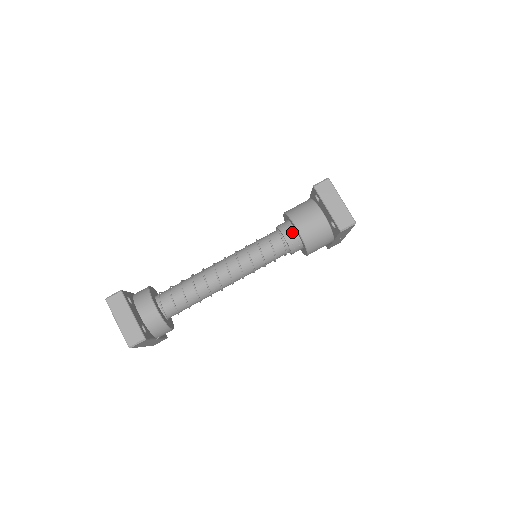
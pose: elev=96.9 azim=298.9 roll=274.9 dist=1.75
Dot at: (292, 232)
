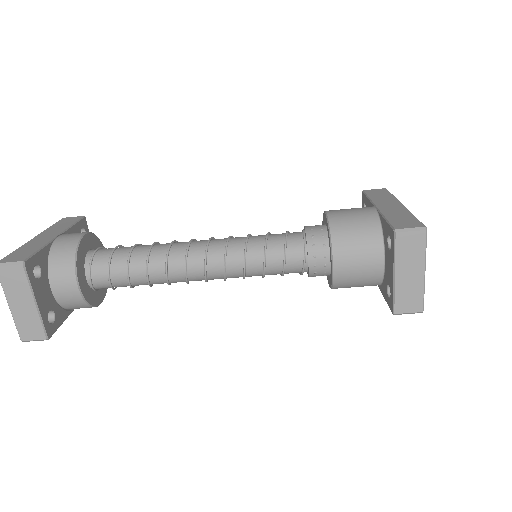
Dot at: (324, 259)
